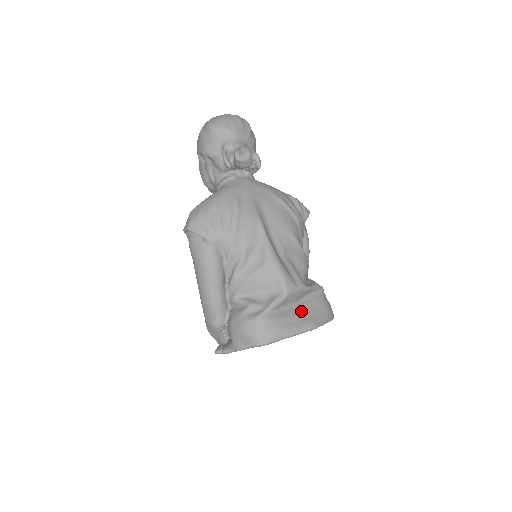
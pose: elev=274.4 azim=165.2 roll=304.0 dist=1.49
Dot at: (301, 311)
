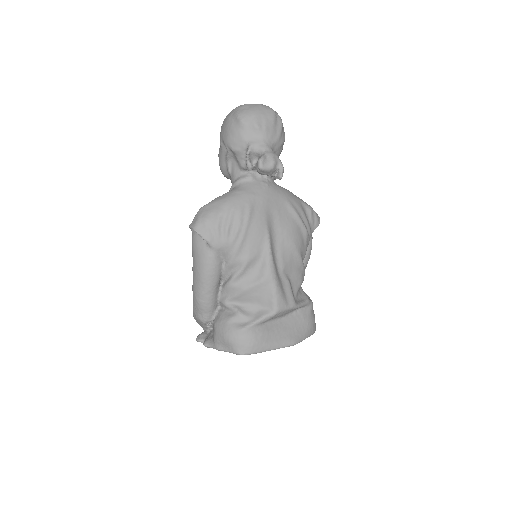
Dot at: (286, 326)
